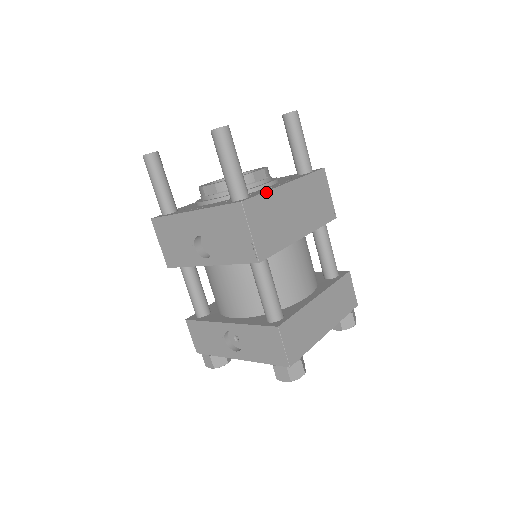
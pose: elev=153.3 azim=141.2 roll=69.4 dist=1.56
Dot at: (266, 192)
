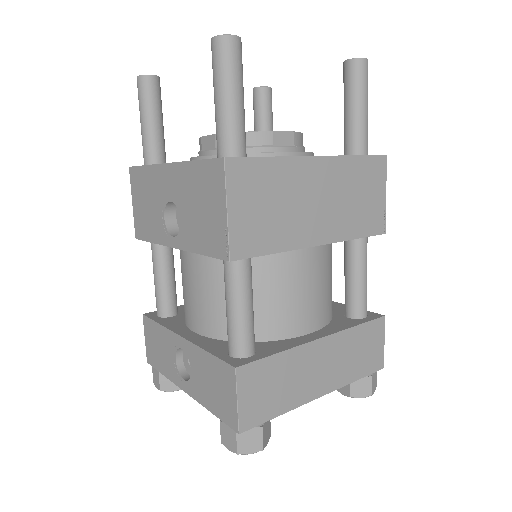
Dot at: (275, 157)
